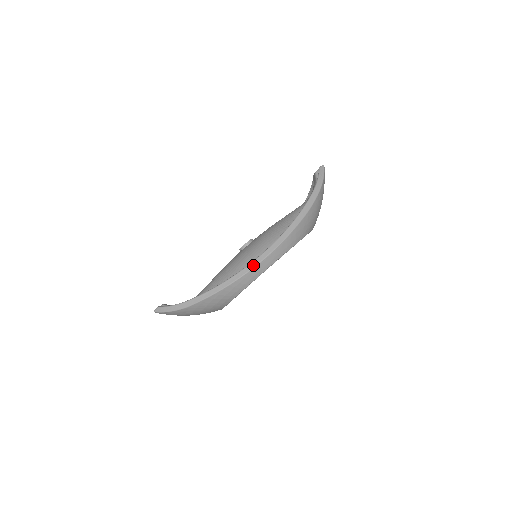
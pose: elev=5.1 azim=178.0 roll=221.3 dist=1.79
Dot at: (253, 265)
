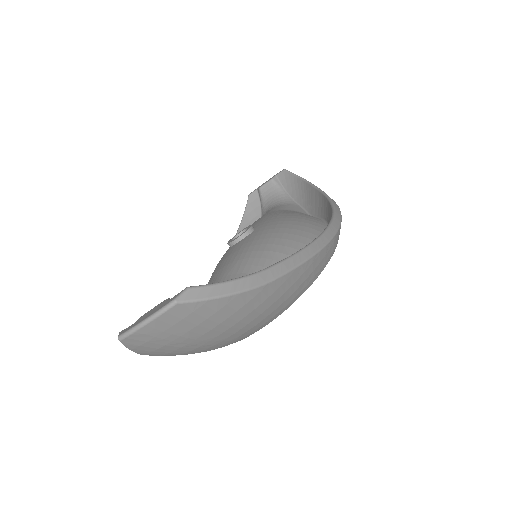
Dot at: (337, 224)
